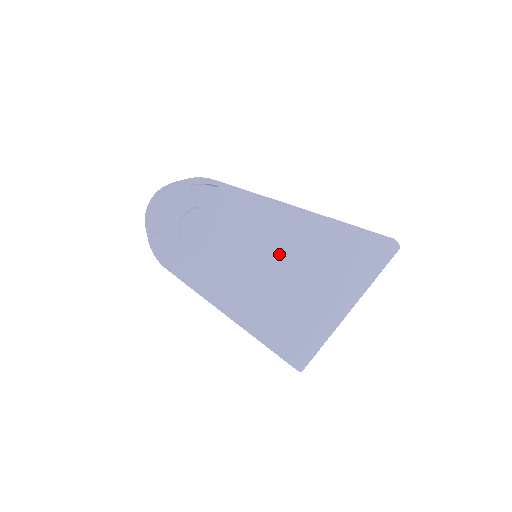
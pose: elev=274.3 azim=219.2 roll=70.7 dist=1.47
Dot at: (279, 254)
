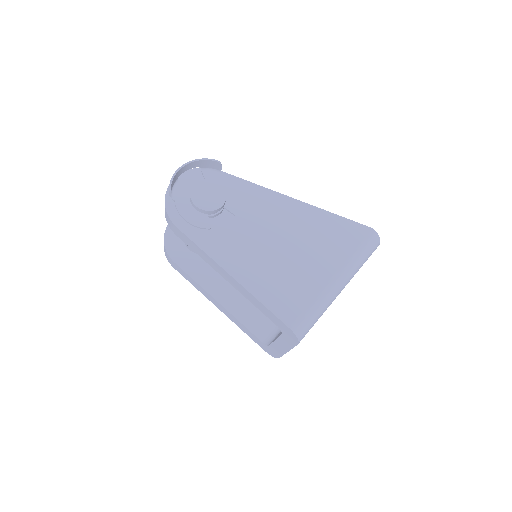
Dot at: (272, 228)
